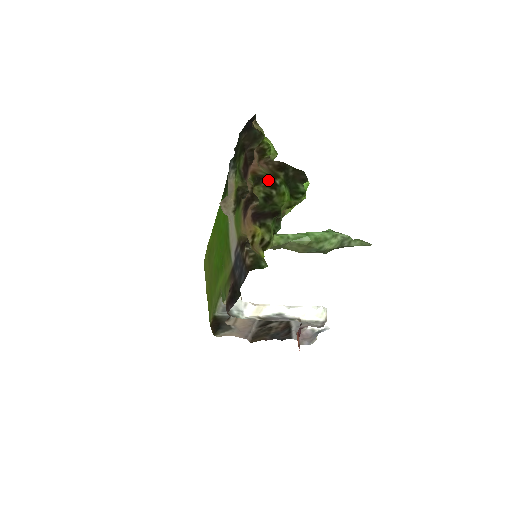
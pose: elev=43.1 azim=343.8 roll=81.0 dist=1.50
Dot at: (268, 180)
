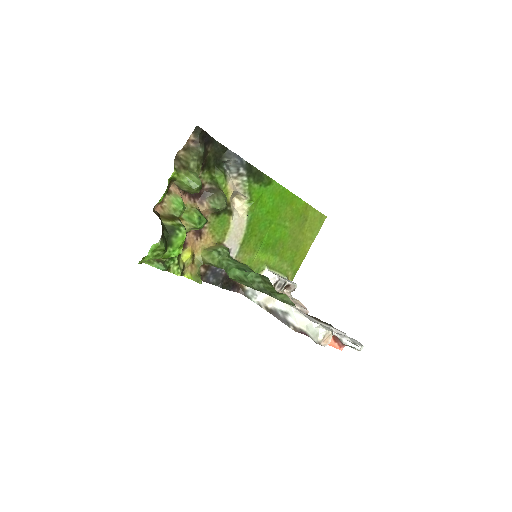
Dot at: (178, 217)
